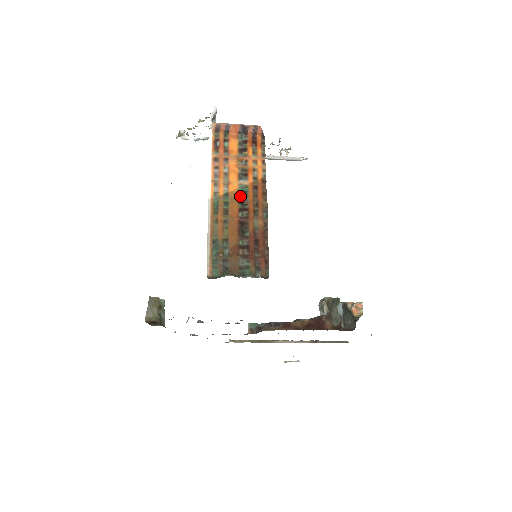
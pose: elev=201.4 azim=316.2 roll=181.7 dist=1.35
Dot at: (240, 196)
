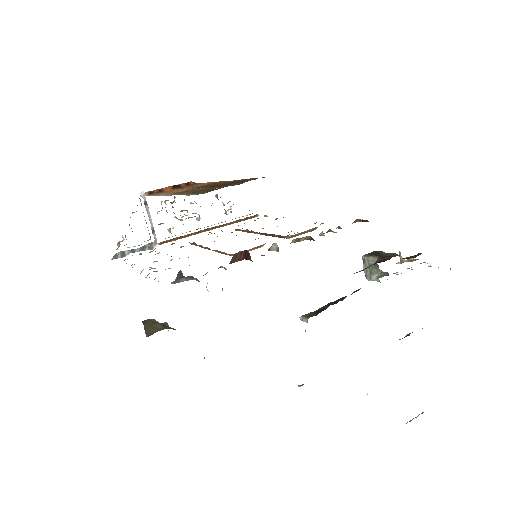
Dot at: occluded
